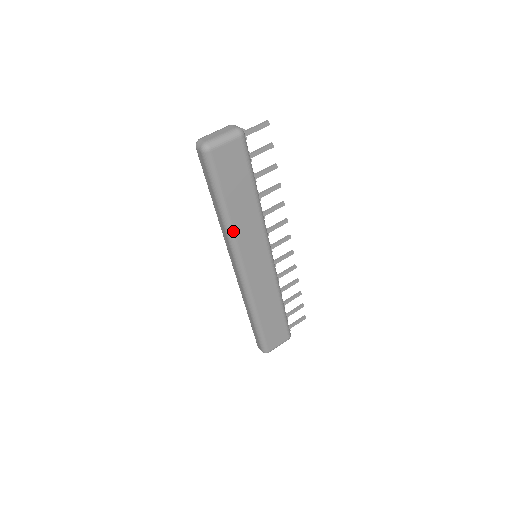
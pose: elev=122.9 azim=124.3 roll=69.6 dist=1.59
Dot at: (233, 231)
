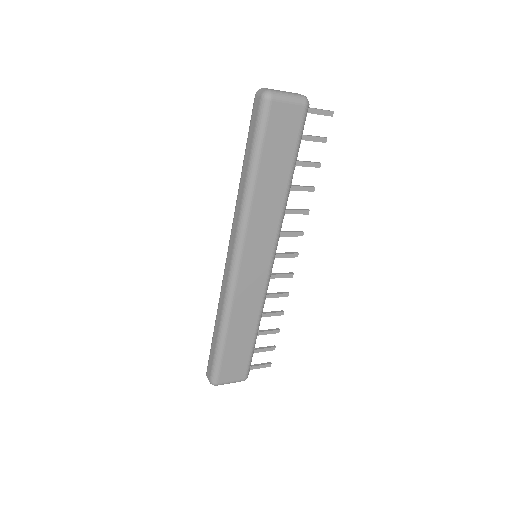
Dot at: (250, 207)
